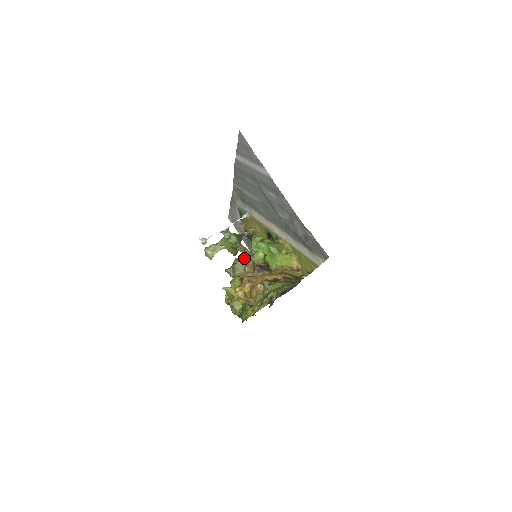
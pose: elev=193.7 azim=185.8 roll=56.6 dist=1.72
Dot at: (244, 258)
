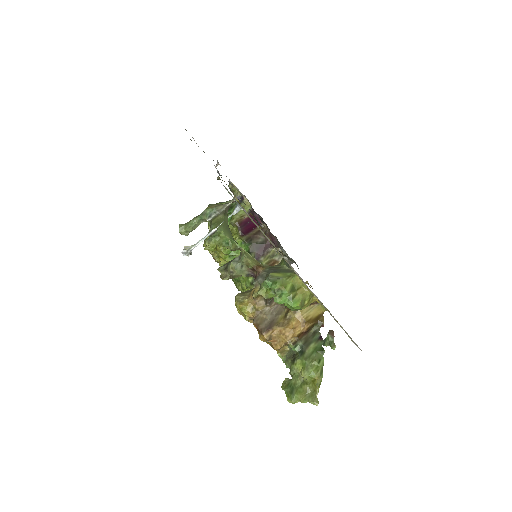
Dot at: (244, 266)
